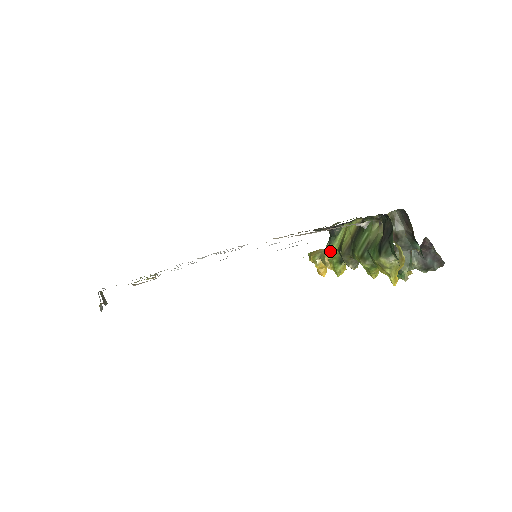
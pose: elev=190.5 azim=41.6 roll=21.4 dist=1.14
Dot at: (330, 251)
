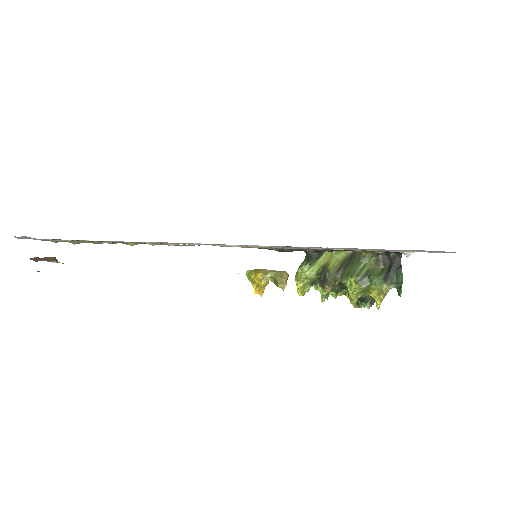
Dot at: (307, 271)
